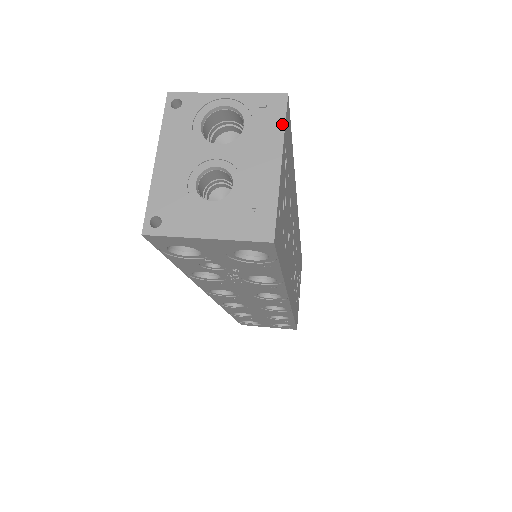
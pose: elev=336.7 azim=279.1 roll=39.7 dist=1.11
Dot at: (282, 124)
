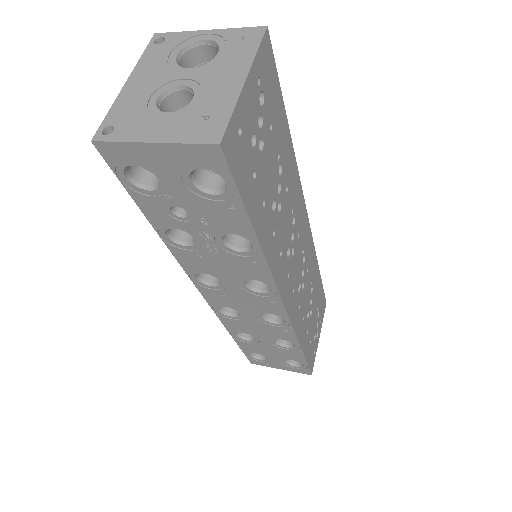
Dot at: (255, 49)
